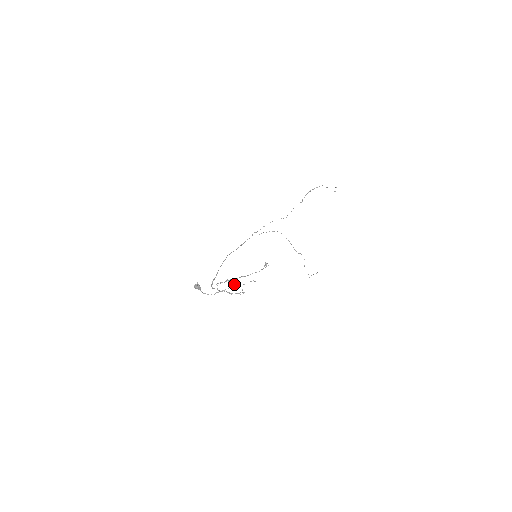
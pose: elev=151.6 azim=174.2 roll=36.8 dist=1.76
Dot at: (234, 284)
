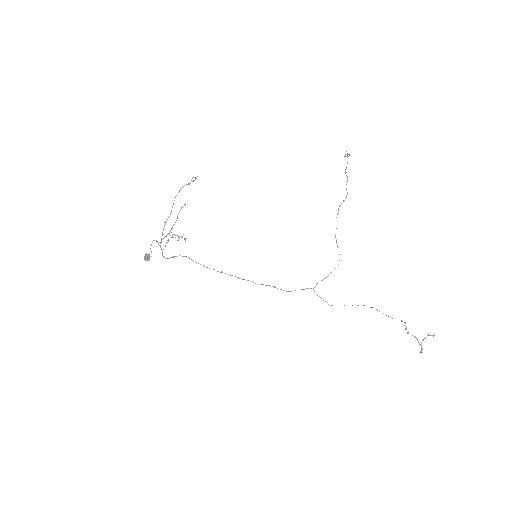
Dot at: occluded
